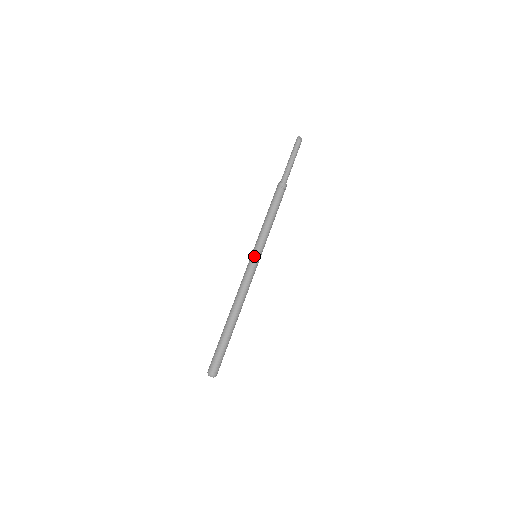
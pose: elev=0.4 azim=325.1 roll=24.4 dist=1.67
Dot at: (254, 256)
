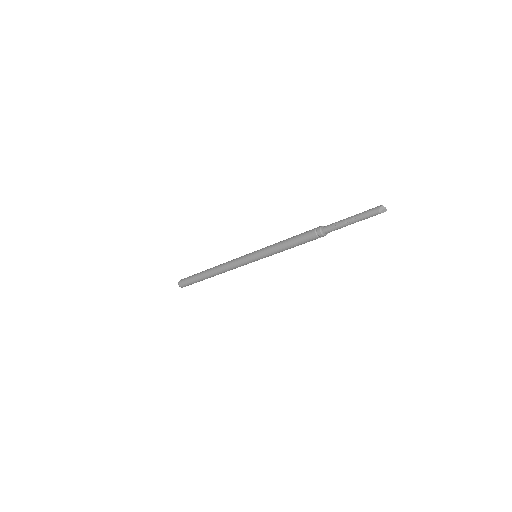
Dot at: (251, 256)
